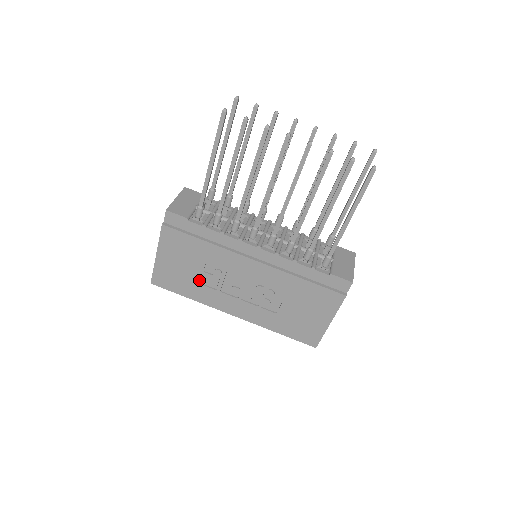
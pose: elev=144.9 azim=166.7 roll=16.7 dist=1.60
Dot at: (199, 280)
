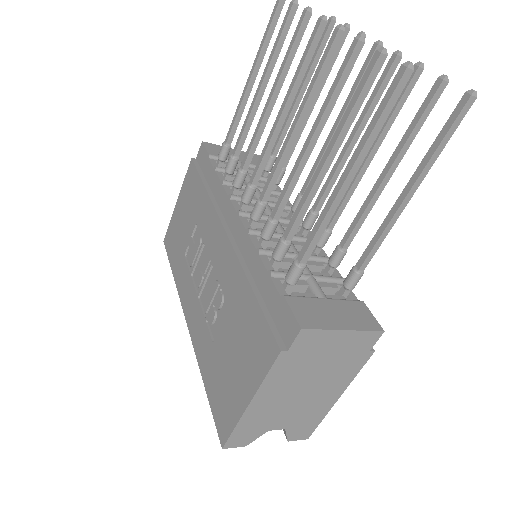
Dot at: (186, 249)
